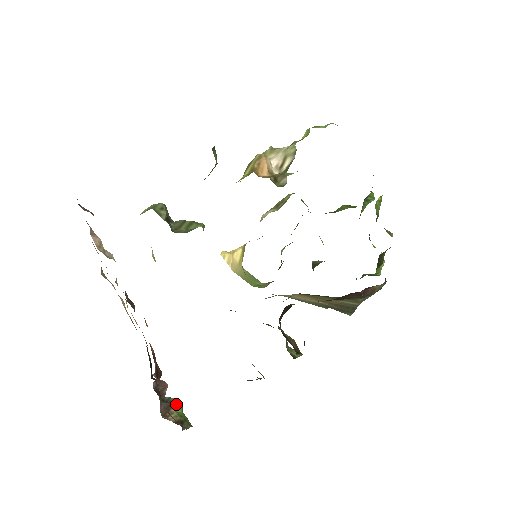
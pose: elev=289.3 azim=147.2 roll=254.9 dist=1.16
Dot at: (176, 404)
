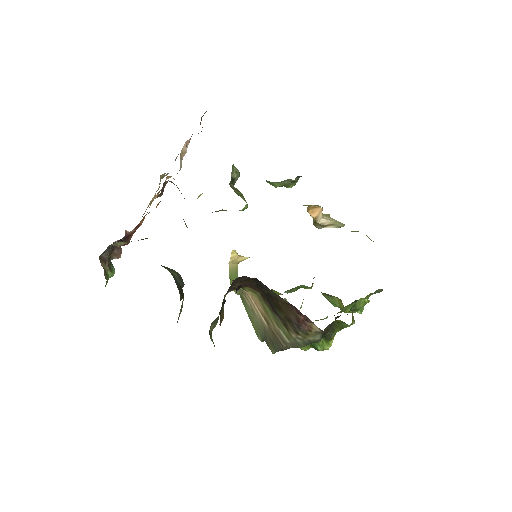
Dot at: (112, 269)
